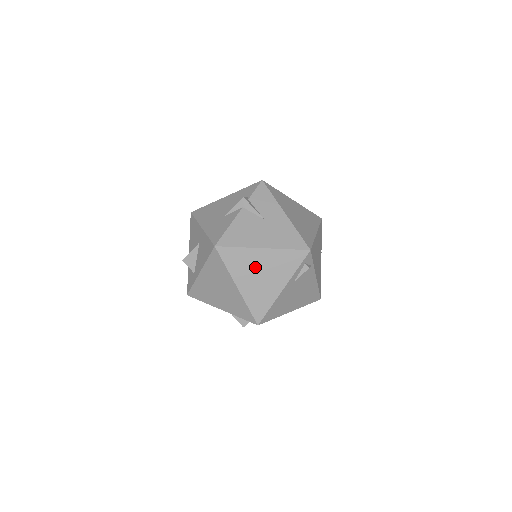
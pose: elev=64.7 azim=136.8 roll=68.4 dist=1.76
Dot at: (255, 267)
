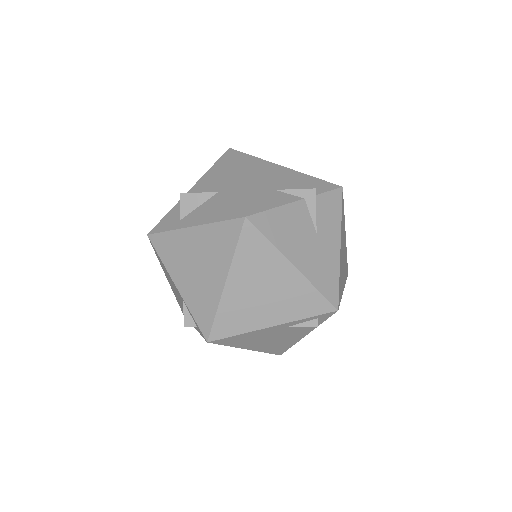
Dot at: (266, 278)
